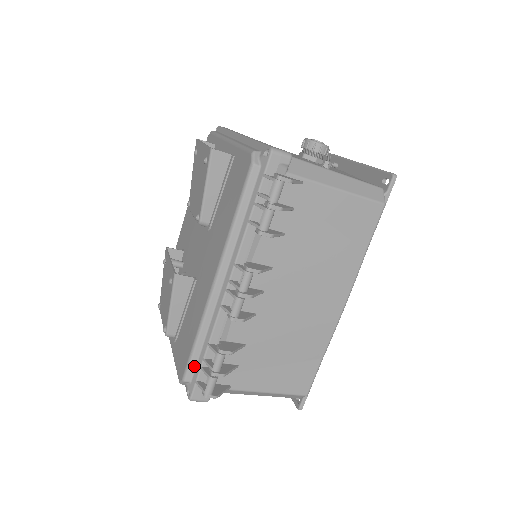
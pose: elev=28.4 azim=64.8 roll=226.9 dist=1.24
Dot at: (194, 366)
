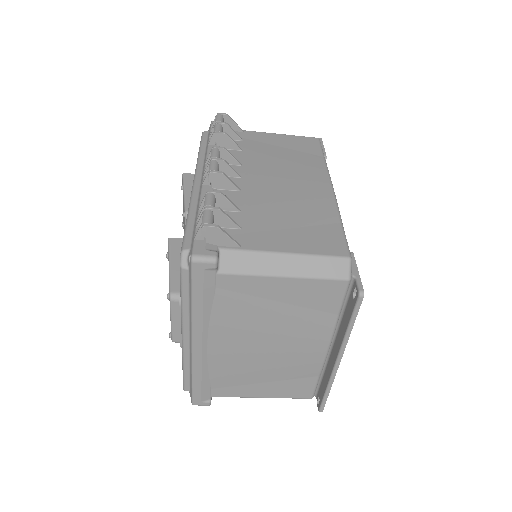
Dot at: (190, 235)
